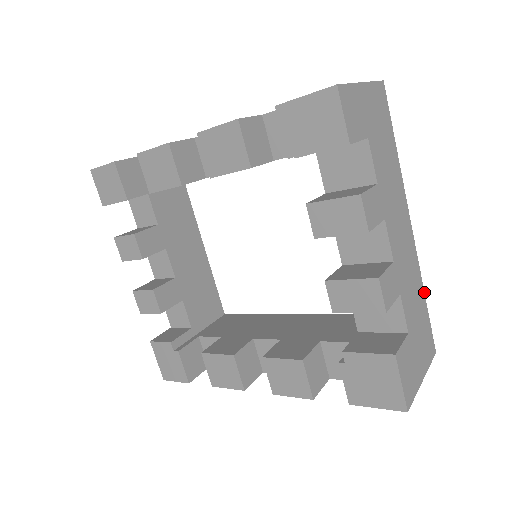
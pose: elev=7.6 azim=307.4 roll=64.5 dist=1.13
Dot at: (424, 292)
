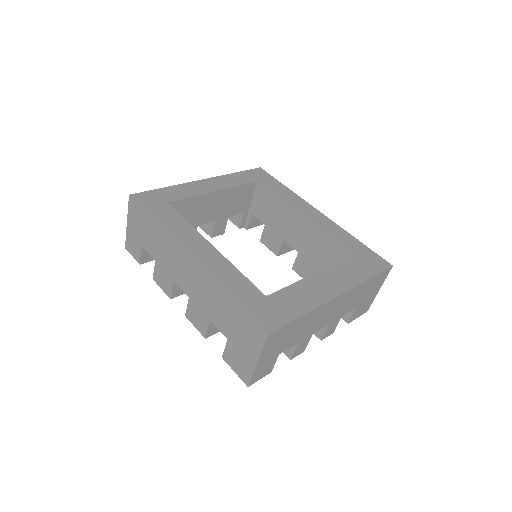
Dot at: (368, 279)
